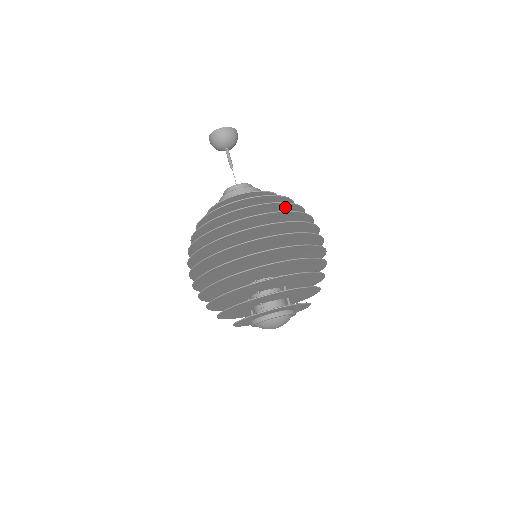
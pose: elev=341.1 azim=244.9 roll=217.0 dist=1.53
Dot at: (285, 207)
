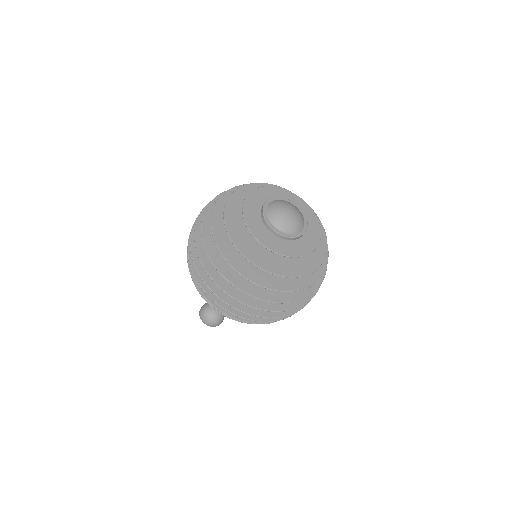
Dot at: occluded
